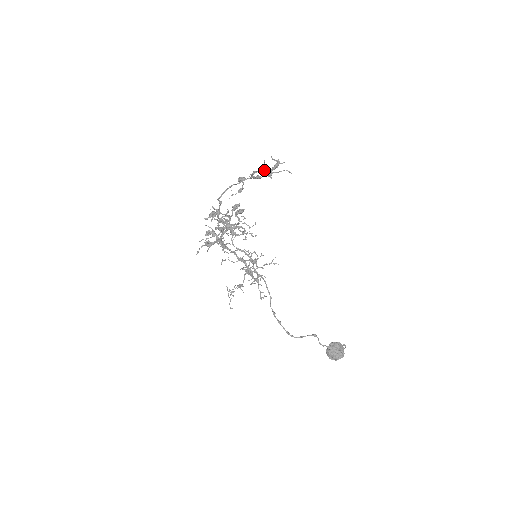
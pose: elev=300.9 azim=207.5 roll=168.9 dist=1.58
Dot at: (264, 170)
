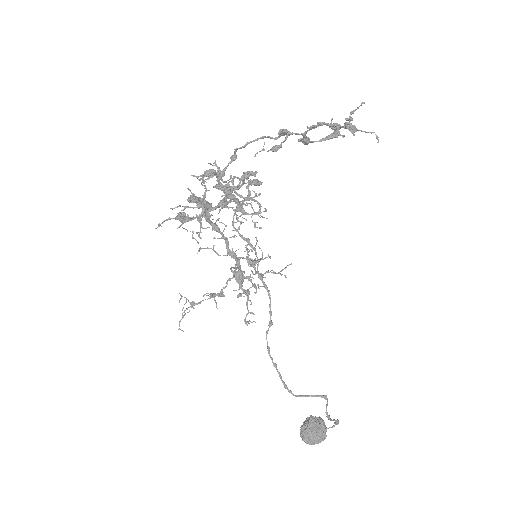
Dot at: (349, 119)
